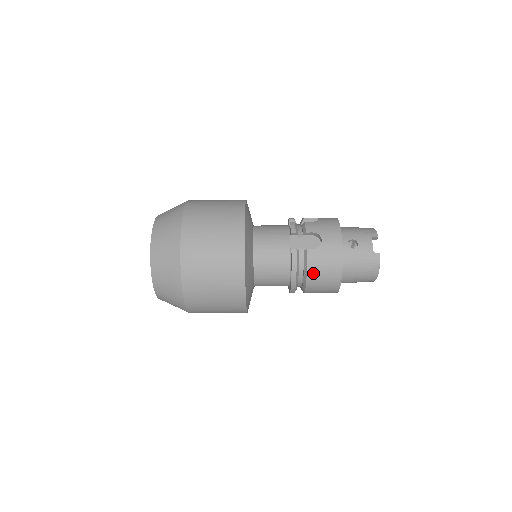
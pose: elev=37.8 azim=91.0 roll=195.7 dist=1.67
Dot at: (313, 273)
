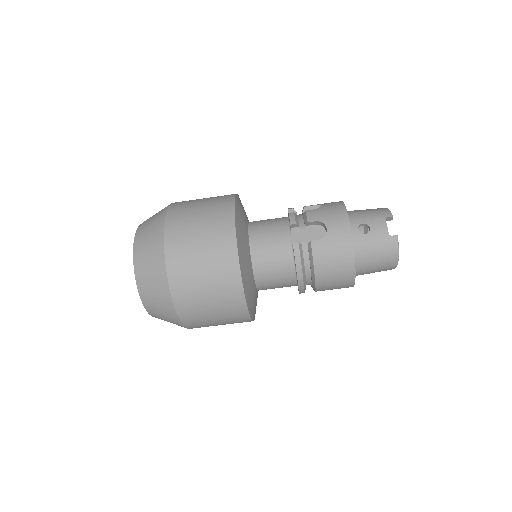
Dot at: (321, 268)
